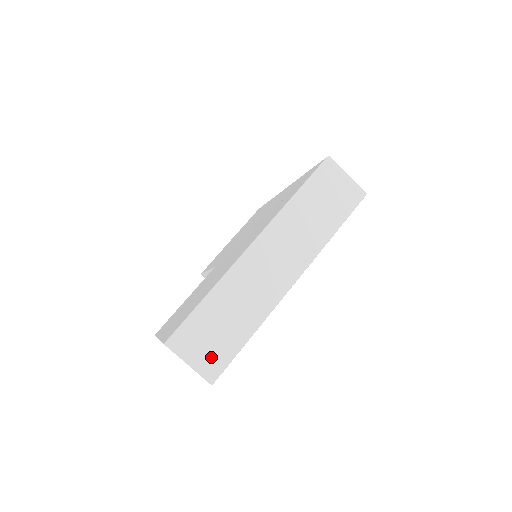
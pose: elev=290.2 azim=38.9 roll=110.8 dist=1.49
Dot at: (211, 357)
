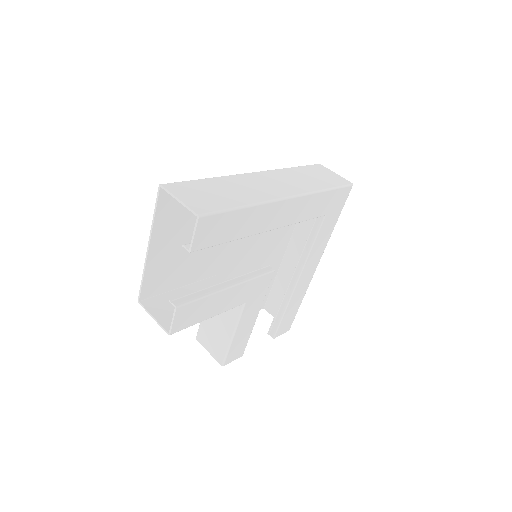
Dot at: (202, 202)
